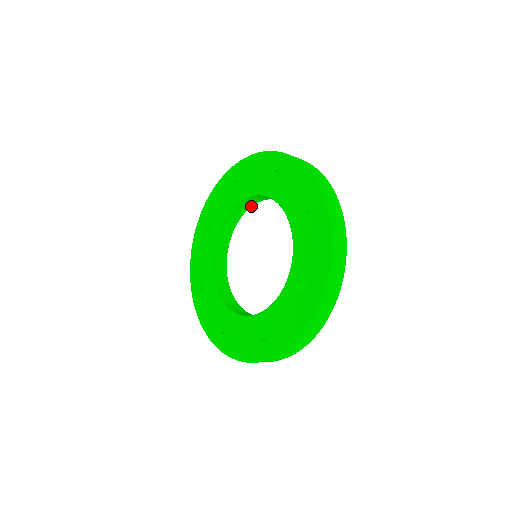
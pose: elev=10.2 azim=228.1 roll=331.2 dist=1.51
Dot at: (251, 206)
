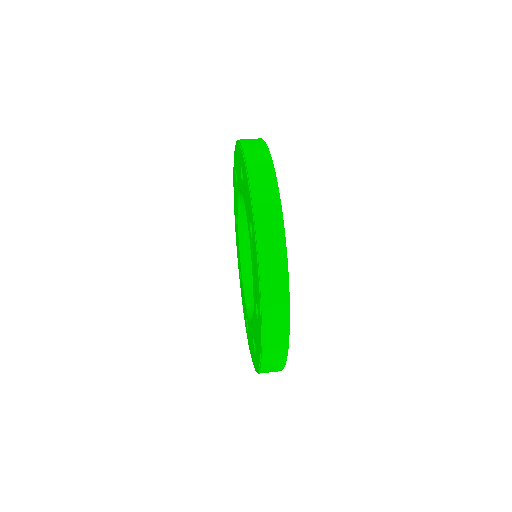
Dot at: occluded
